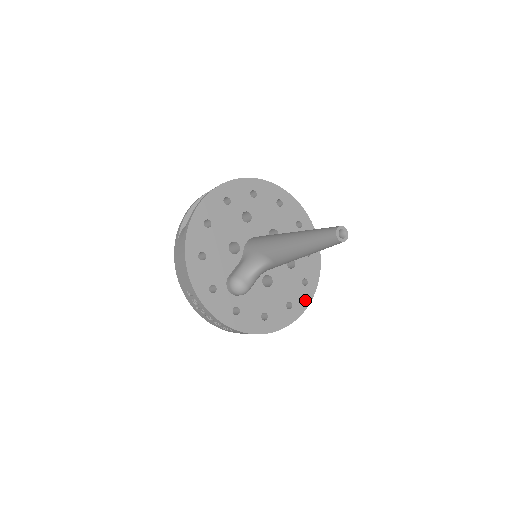
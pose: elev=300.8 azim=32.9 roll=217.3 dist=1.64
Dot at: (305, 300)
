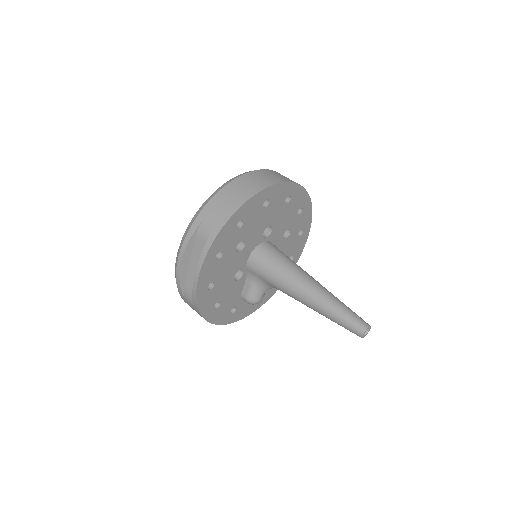
Dot at: (303, 243)
